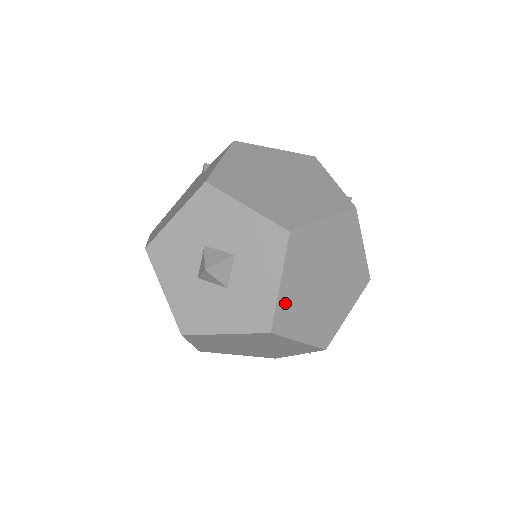
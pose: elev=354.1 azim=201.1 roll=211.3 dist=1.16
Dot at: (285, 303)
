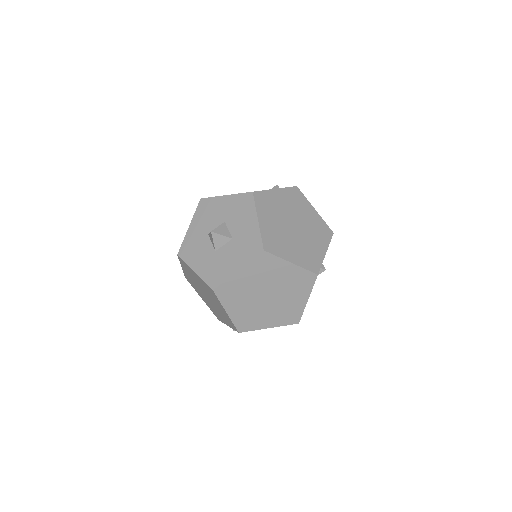
Dot at: (233, 283)
